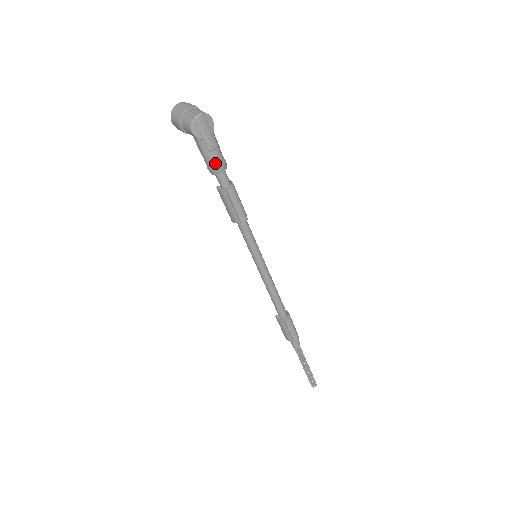
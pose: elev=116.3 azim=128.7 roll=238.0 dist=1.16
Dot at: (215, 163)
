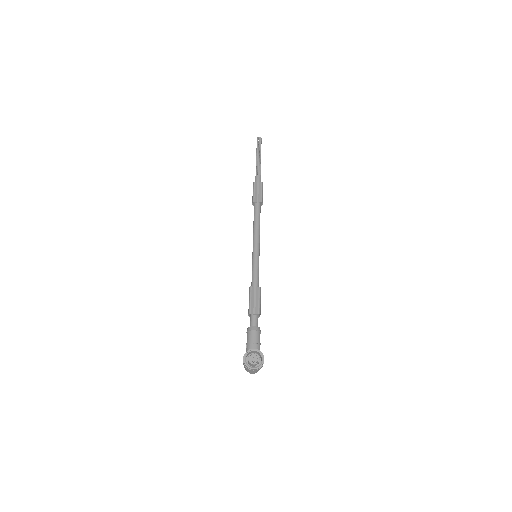
Dot at: occluded
